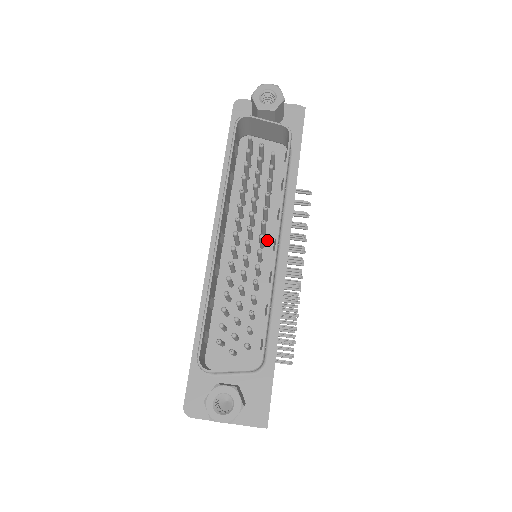
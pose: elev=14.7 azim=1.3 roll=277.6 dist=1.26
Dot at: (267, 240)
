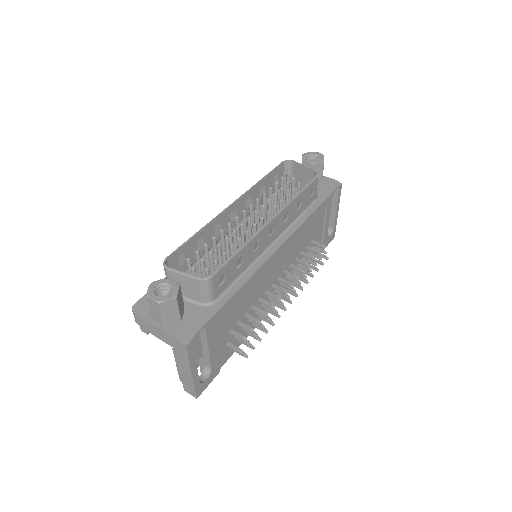
Dot at: occluded
